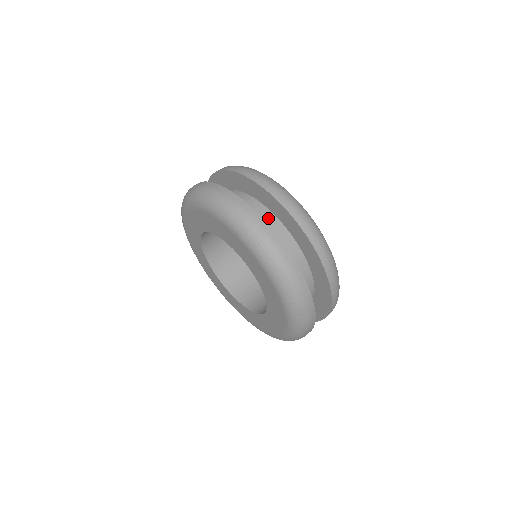
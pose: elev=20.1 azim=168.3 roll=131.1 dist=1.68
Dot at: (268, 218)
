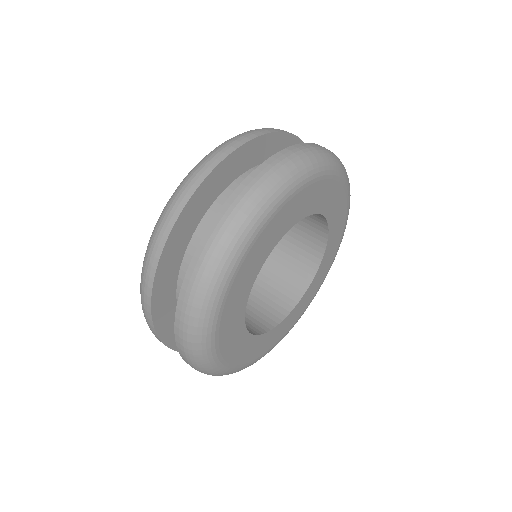
Dot at: occluded
